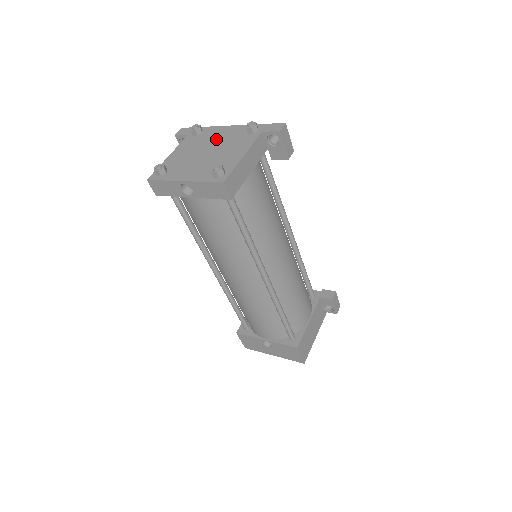
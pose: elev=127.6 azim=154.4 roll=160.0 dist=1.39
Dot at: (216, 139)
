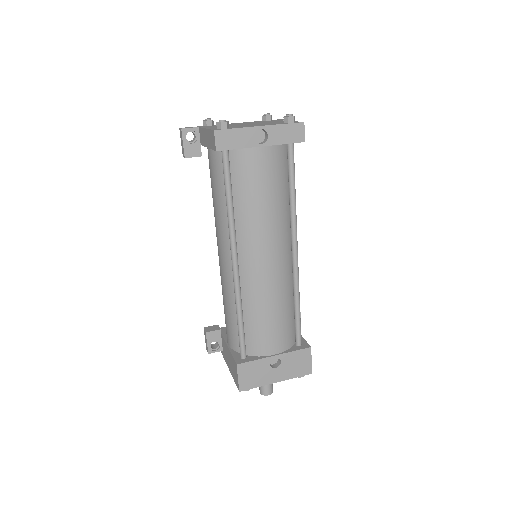
Dot at: occluded
